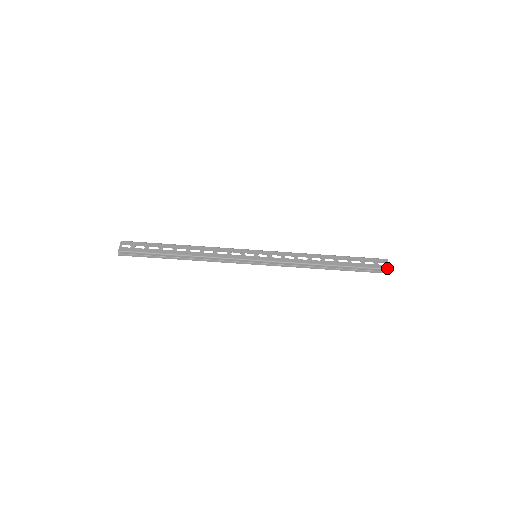
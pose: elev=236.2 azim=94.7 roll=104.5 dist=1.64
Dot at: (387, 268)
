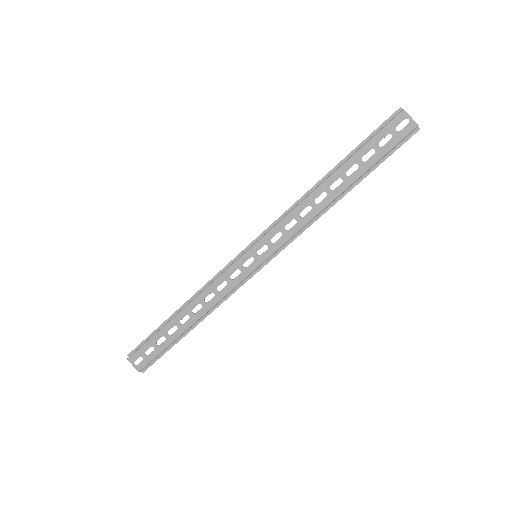
Dot at: (413, 128)
